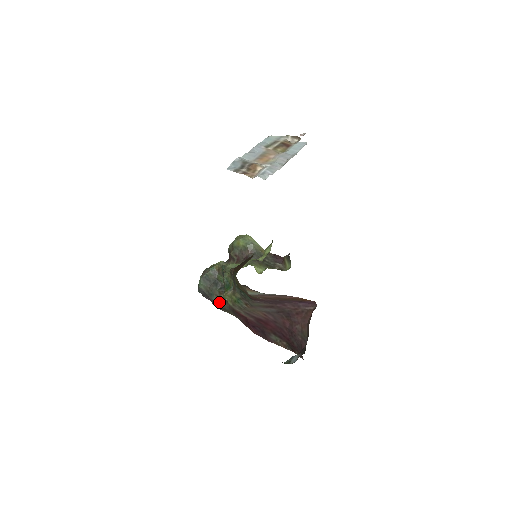
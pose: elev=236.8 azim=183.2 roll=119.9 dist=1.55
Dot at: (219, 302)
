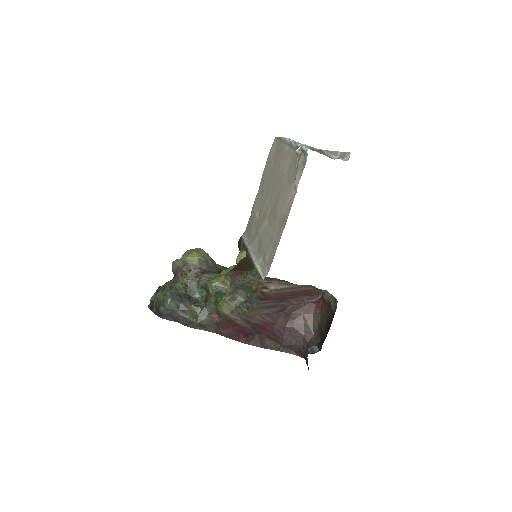
Dot at: (196, 318)
